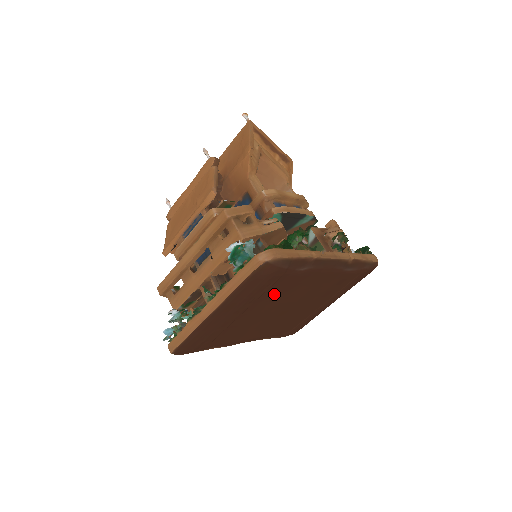
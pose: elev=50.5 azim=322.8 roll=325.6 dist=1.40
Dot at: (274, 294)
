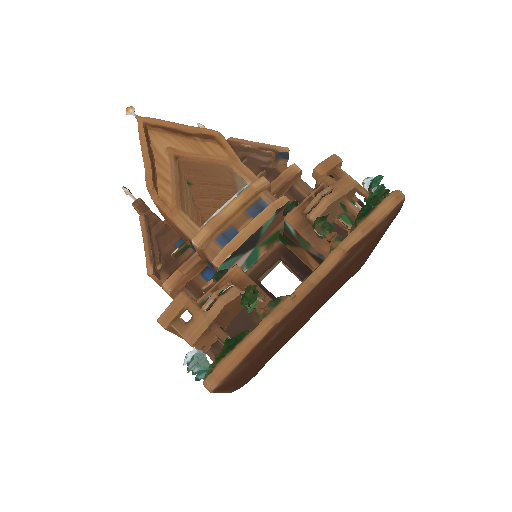
Dot at: (270, 349)
